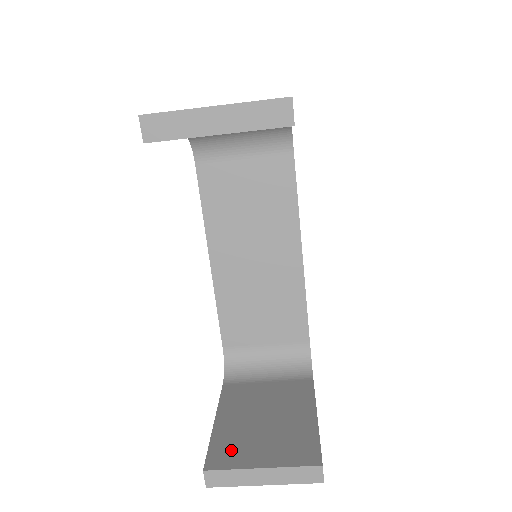
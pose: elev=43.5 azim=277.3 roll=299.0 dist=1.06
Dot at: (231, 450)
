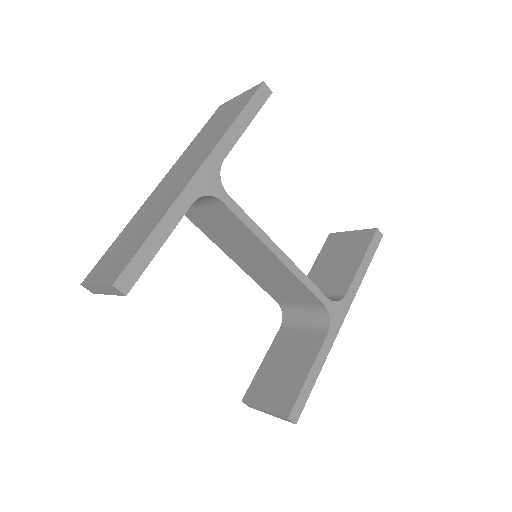
Dot at: (257, 390)
